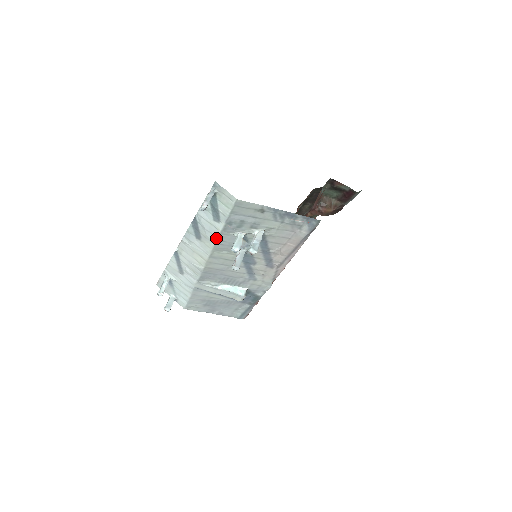
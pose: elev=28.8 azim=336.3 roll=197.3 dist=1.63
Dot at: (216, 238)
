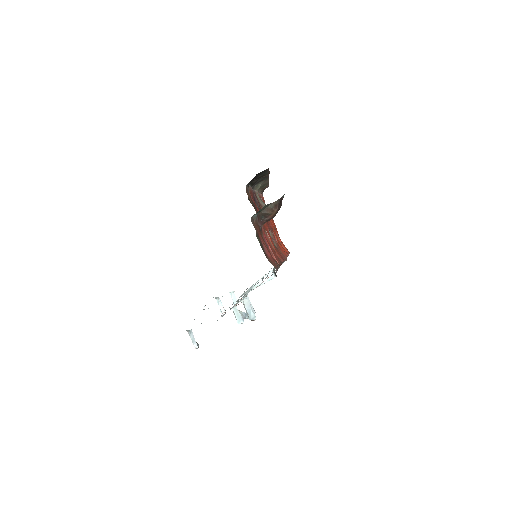
Dot at: occluded
